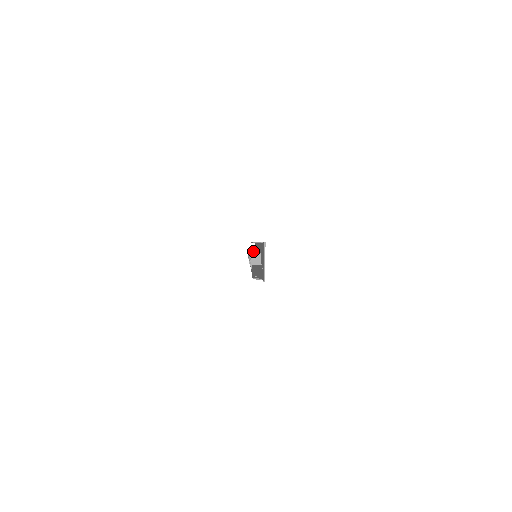
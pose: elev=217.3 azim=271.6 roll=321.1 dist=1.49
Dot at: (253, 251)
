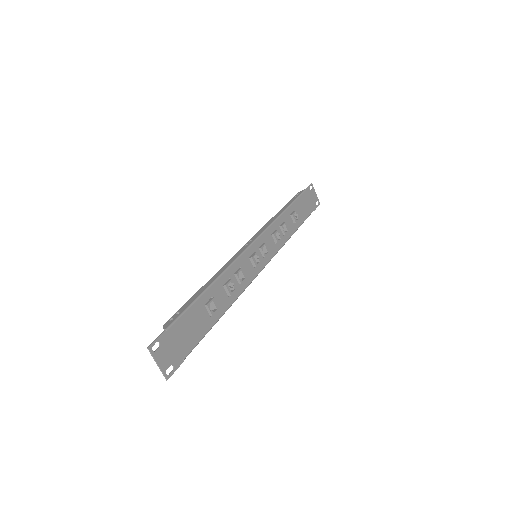
Dot at: occluded
